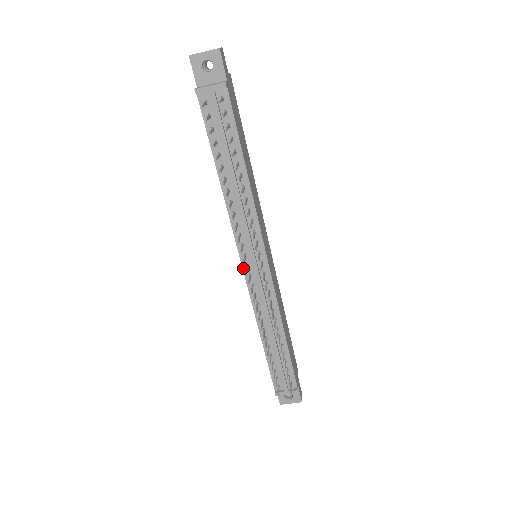
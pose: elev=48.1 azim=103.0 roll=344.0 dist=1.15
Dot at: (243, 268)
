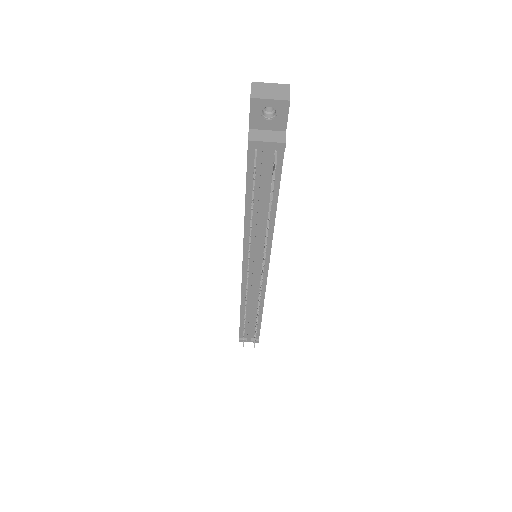
Dot at: (243, 271)
